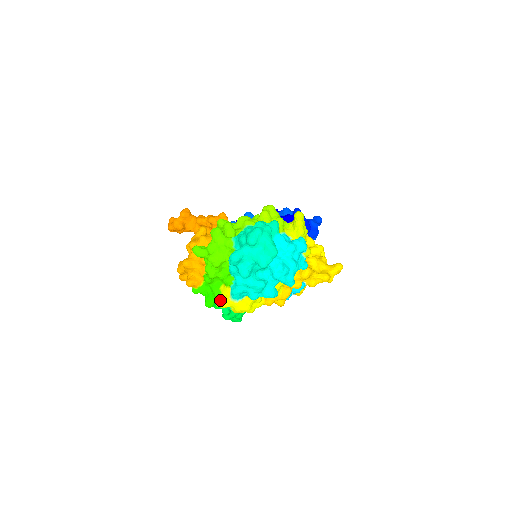
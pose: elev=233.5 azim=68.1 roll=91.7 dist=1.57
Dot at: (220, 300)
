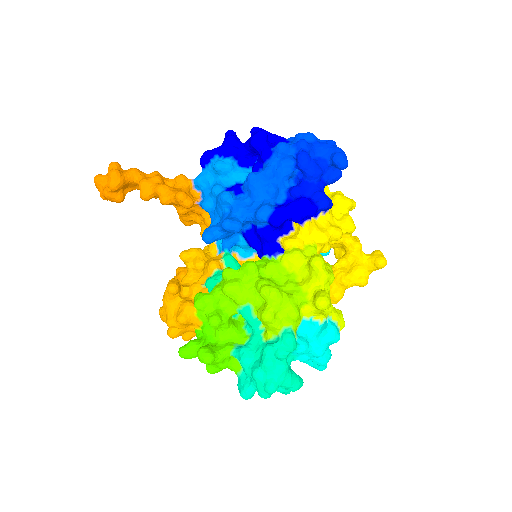
Dot at: occluded
